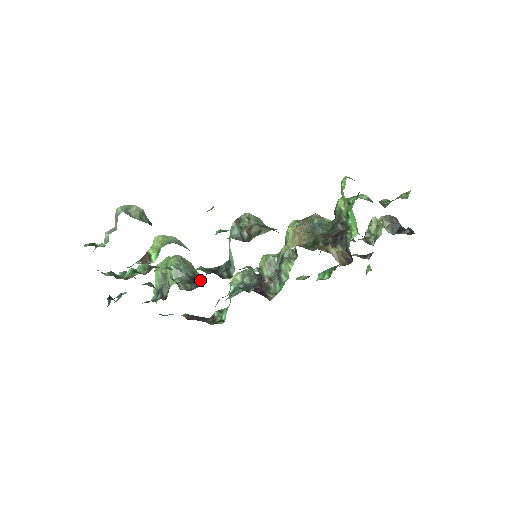
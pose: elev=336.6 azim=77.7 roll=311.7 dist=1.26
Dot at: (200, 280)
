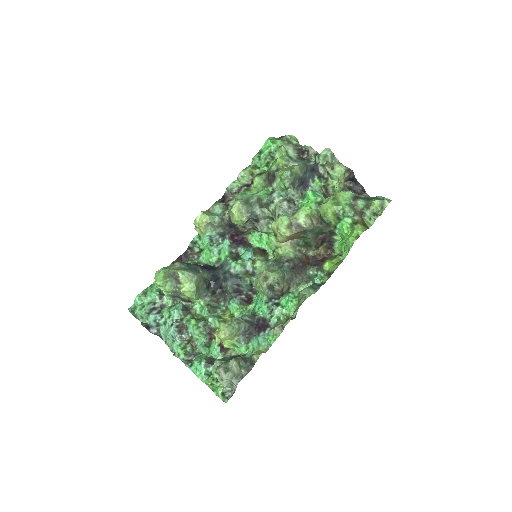
Dot at: (219, 289)
